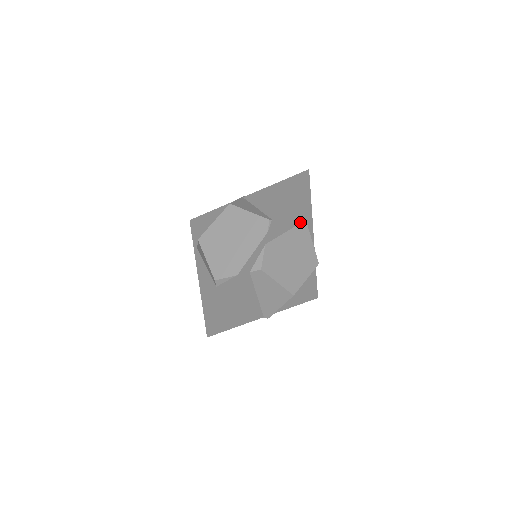
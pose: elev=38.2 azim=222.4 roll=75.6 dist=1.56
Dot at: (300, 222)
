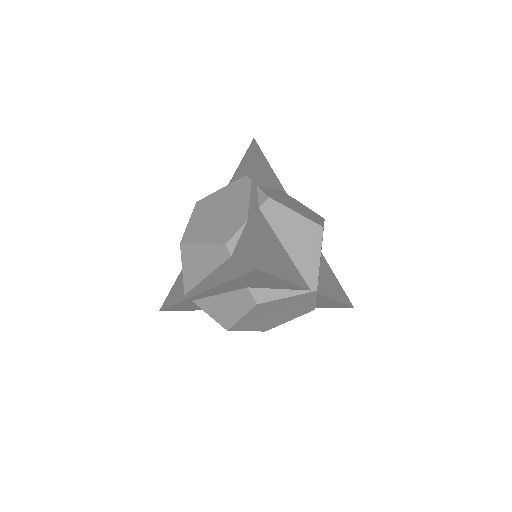
Dot at: (277, 189)
